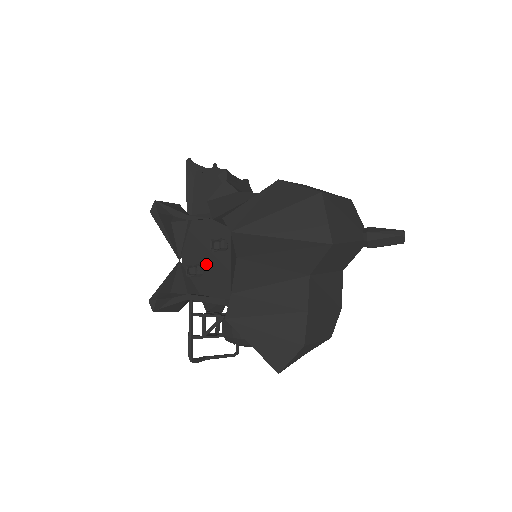
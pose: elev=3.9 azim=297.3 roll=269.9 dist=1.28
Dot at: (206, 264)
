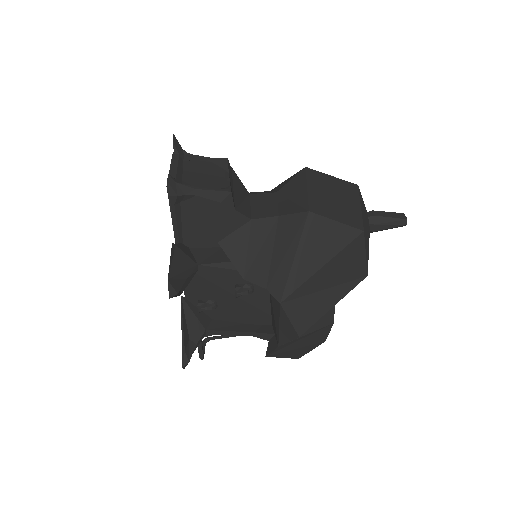
Dot at: (222, 300)
